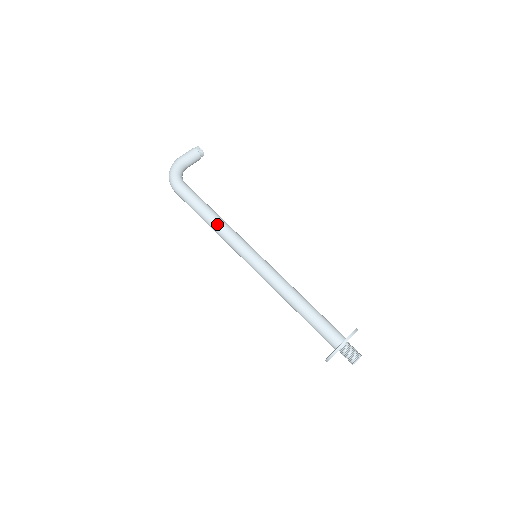
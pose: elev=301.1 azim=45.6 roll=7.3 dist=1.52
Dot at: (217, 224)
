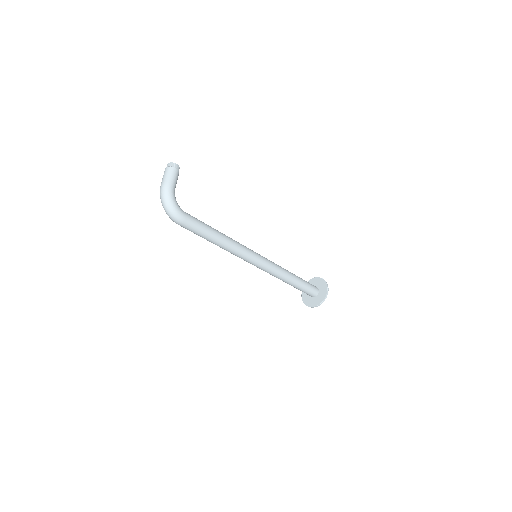
Dot at: (229, 244)
